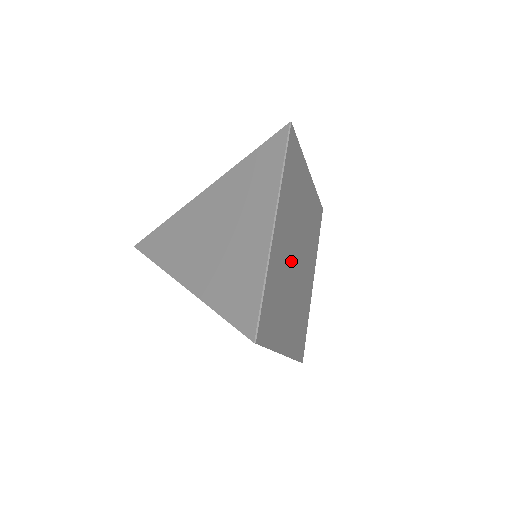
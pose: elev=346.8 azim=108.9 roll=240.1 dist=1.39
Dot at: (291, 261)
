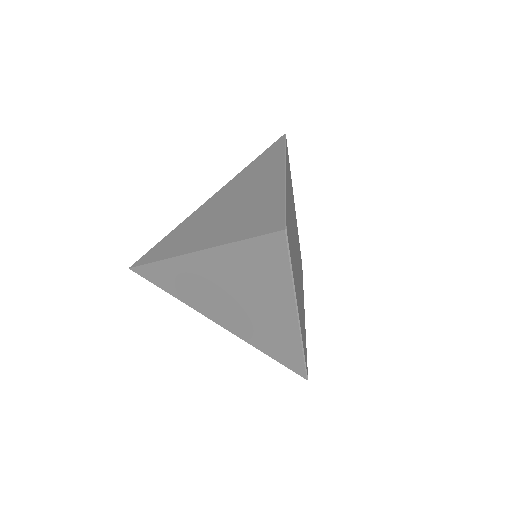
Dot at: (294, 239)
